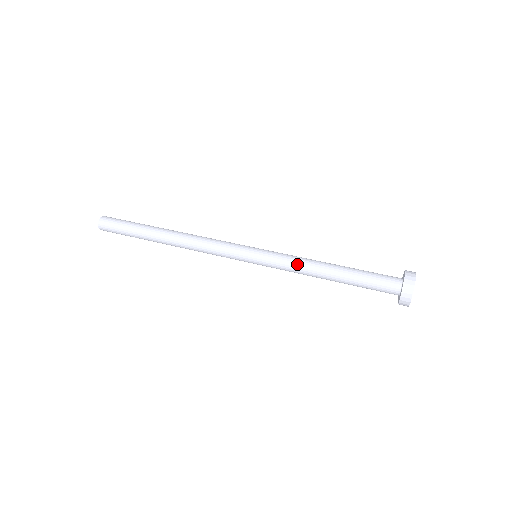
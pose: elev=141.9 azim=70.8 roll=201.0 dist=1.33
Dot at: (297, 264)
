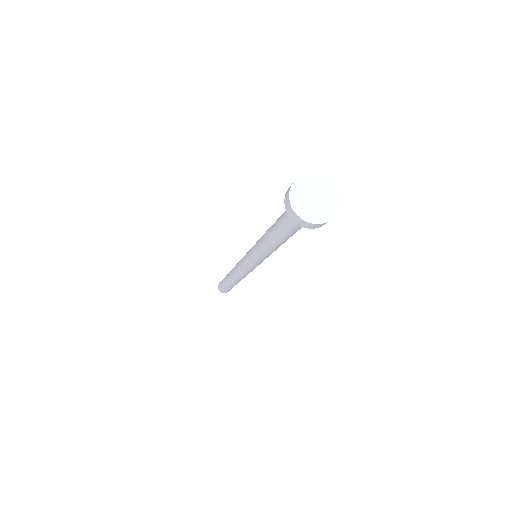
Dot at: occluded
